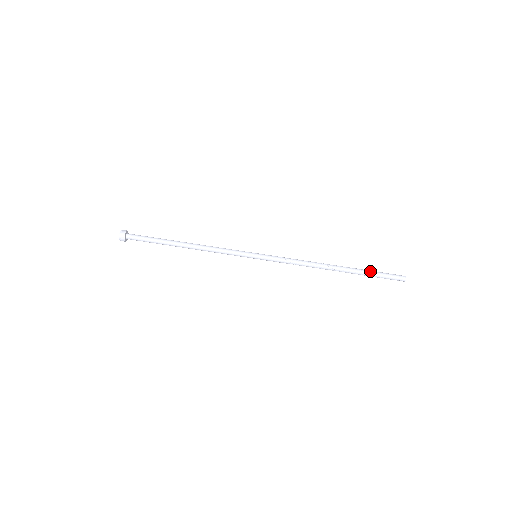
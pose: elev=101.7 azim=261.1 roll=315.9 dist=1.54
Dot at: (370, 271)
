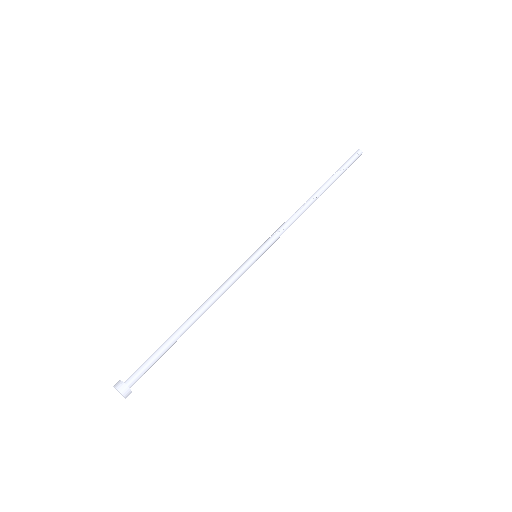
Dot at: (337, 171)
